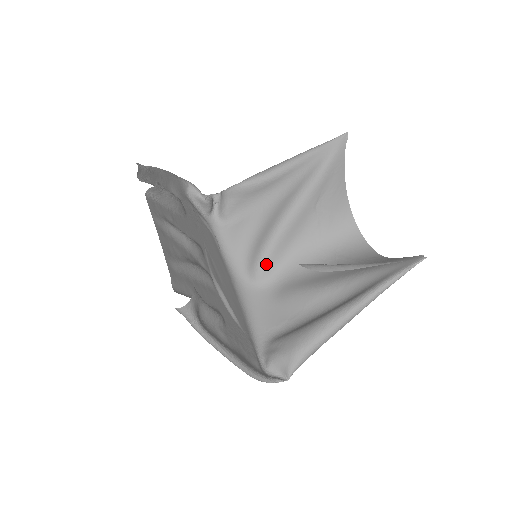
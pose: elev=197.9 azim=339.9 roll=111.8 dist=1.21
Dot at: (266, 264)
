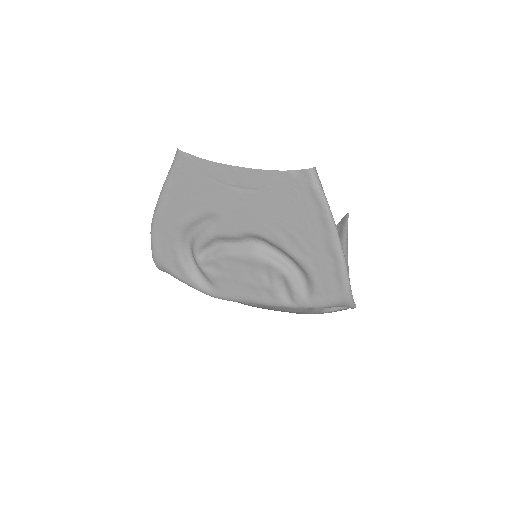
Dot at: occluded
